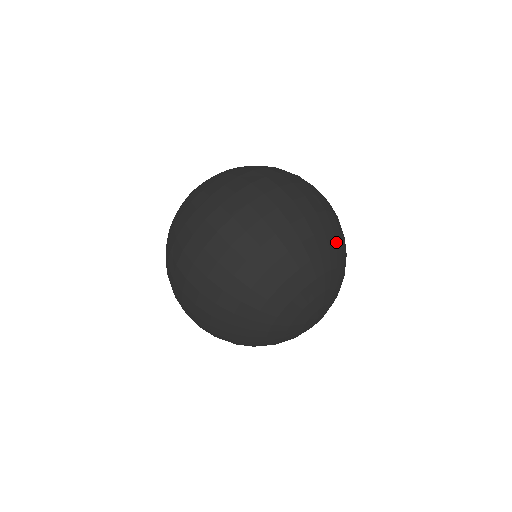
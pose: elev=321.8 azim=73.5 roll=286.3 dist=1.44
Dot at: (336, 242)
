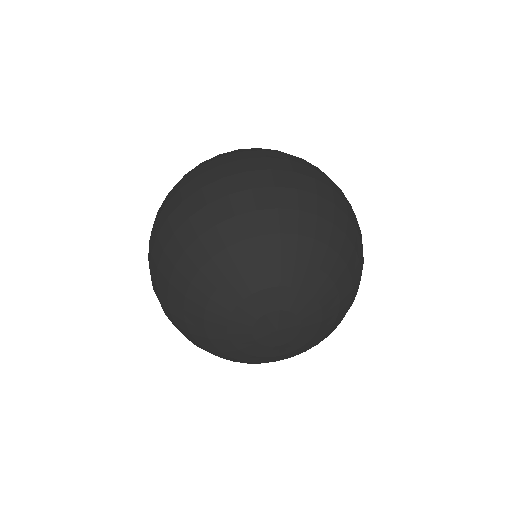
Dot at: (331, 240)
